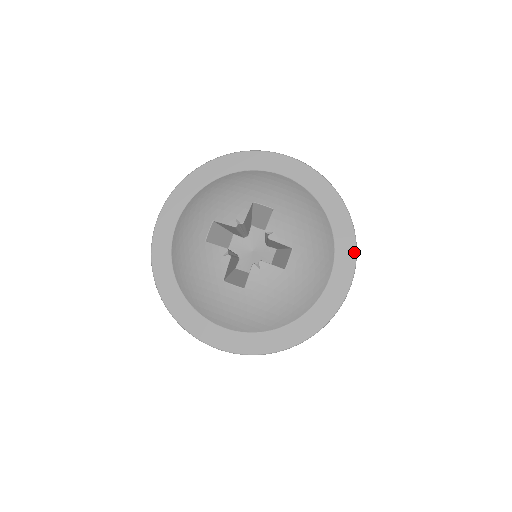
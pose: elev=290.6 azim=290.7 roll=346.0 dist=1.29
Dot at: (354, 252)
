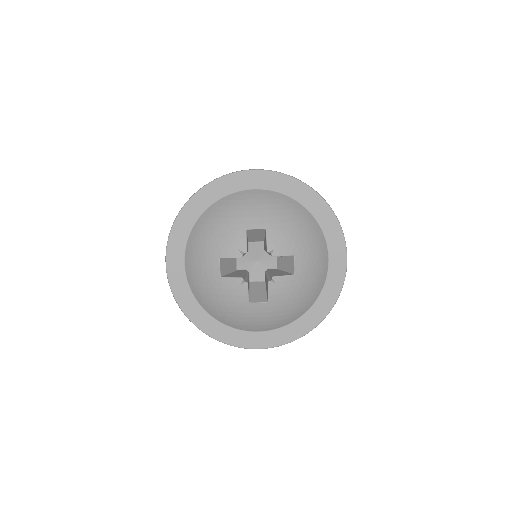
Dot at: (340, 232)
